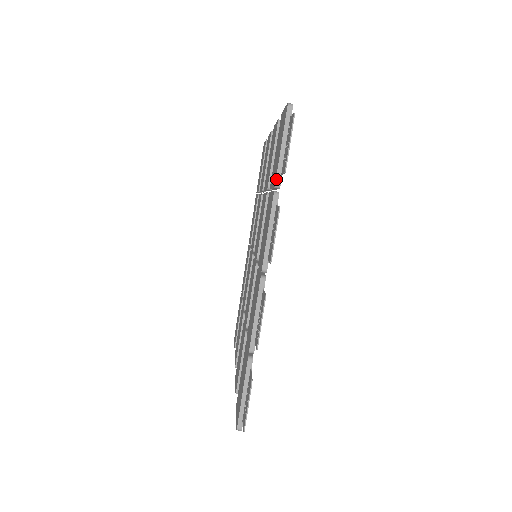
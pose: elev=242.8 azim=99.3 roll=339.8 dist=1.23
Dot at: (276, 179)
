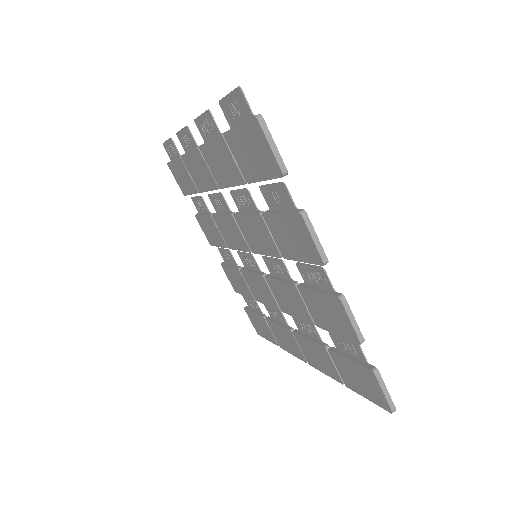
Dot at: (178, 157)
